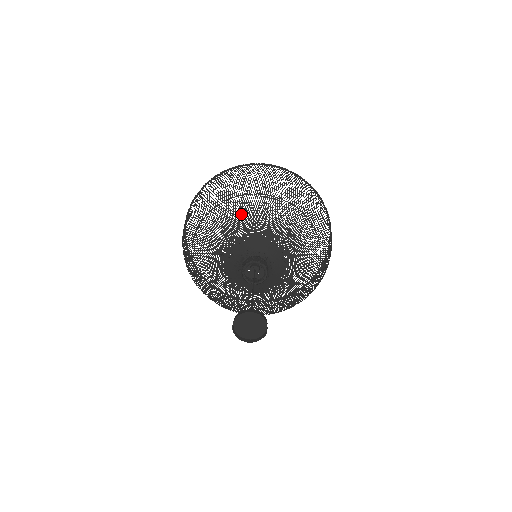
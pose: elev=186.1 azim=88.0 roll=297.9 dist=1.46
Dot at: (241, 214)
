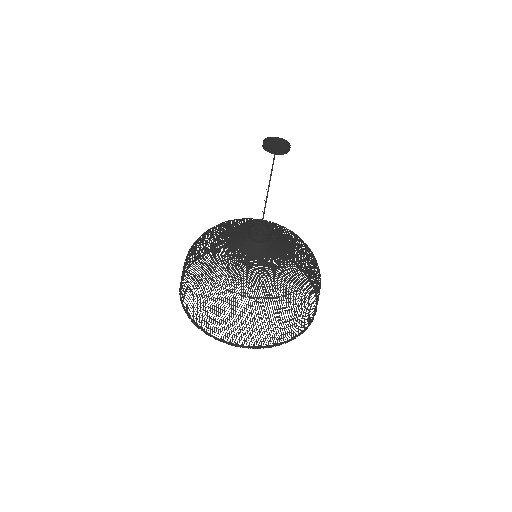
Dot at: occluded
